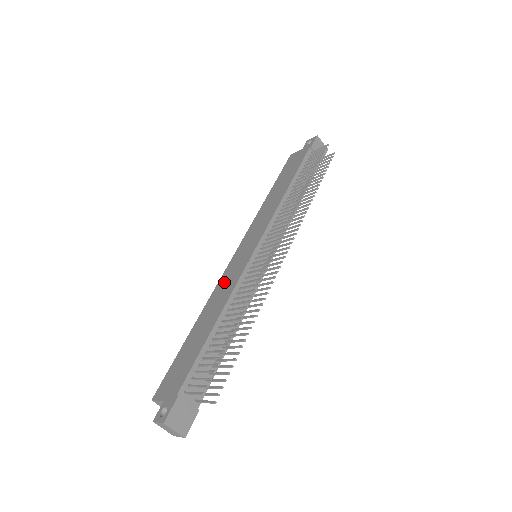
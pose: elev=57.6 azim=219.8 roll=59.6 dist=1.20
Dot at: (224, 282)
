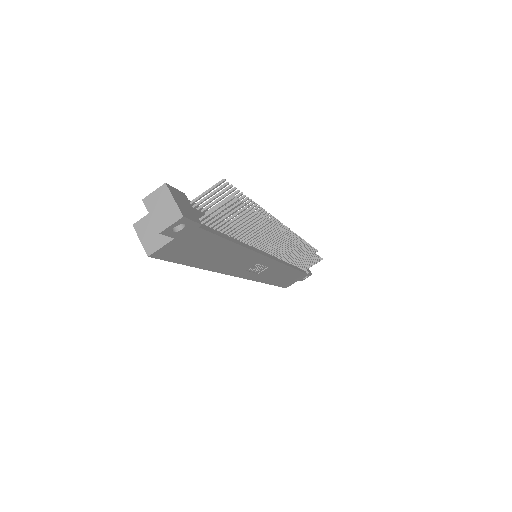
Dot at: occluded
